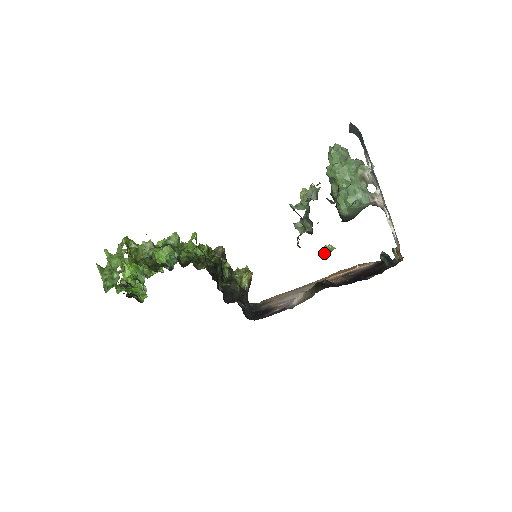
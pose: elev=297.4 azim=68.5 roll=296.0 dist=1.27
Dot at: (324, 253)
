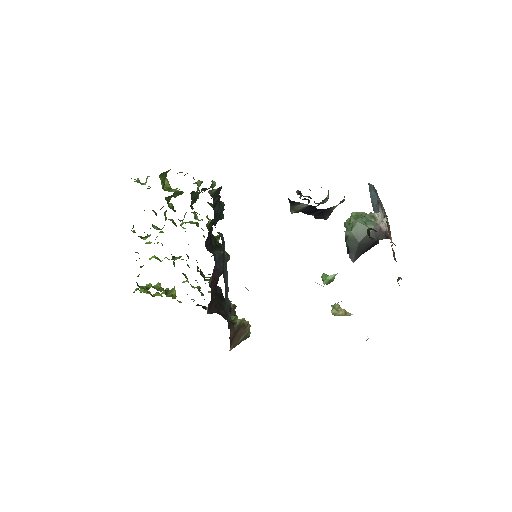
Dot at: (323, 278)
